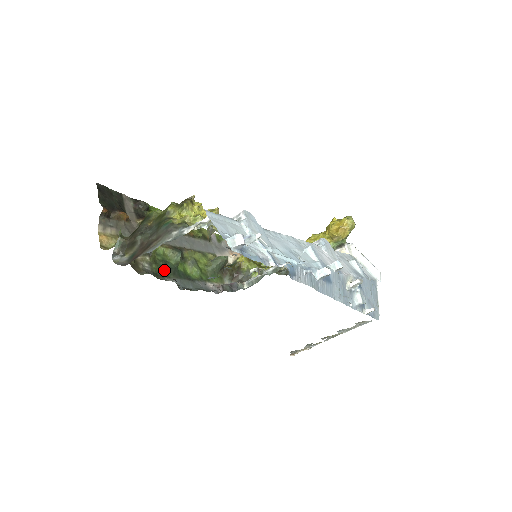
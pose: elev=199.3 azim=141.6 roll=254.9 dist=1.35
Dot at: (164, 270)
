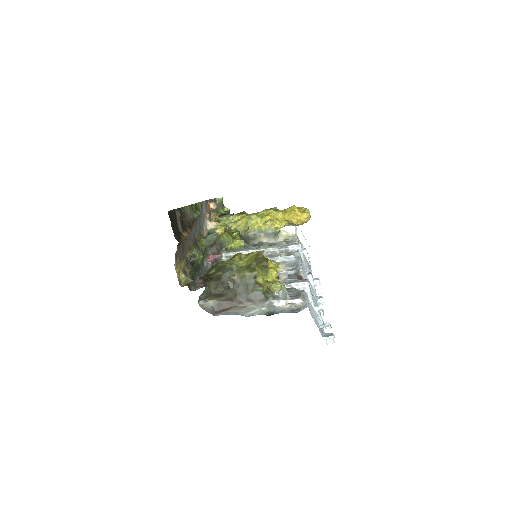
Dot at: (194, 273)
